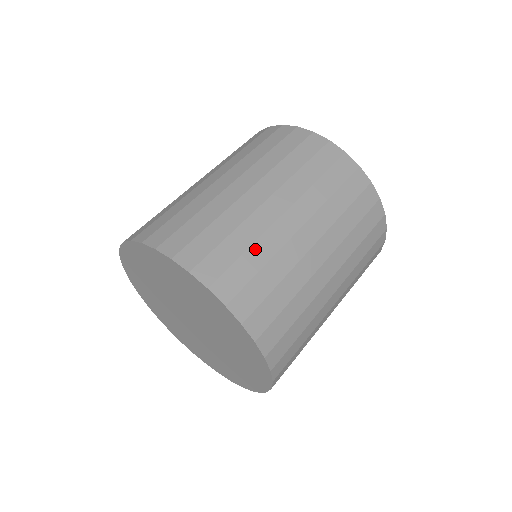
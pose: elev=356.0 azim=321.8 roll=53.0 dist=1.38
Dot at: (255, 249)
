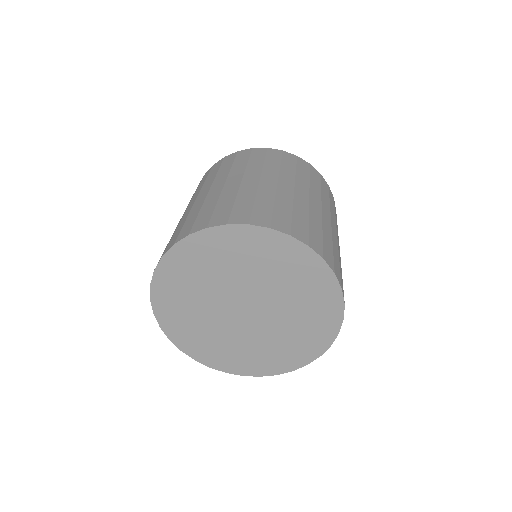
Dot at: (325, 233)
